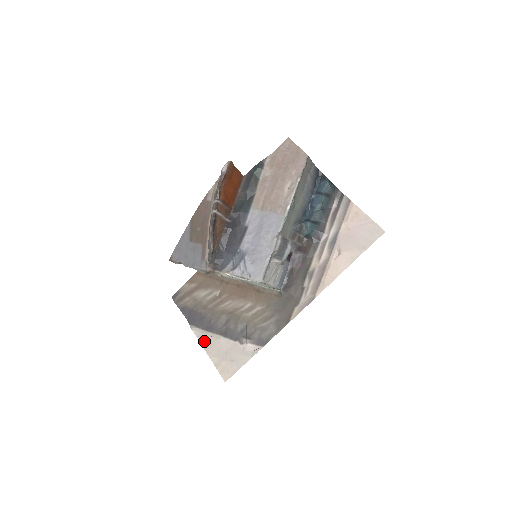
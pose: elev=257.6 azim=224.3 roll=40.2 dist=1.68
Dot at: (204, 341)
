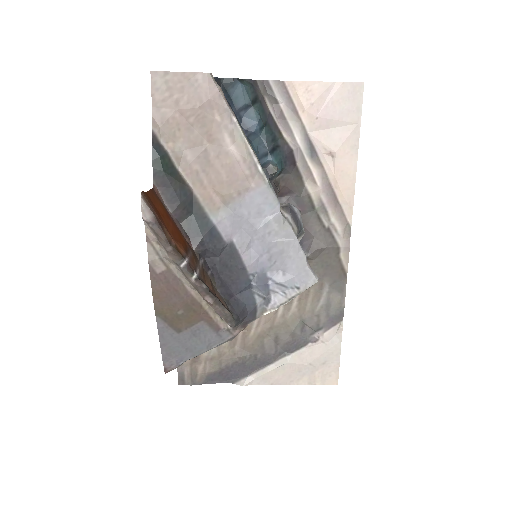
Dot at: (272, 380)
